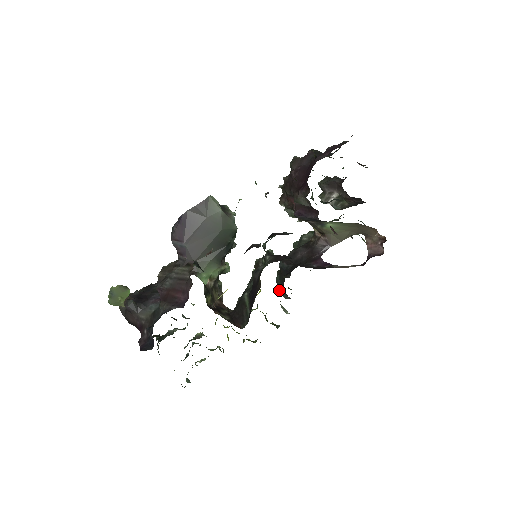
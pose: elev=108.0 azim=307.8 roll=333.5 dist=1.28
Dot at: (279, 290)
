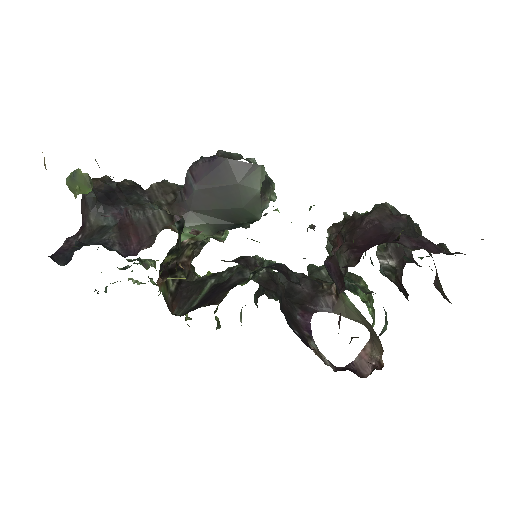
Dot at: (256, 292)
